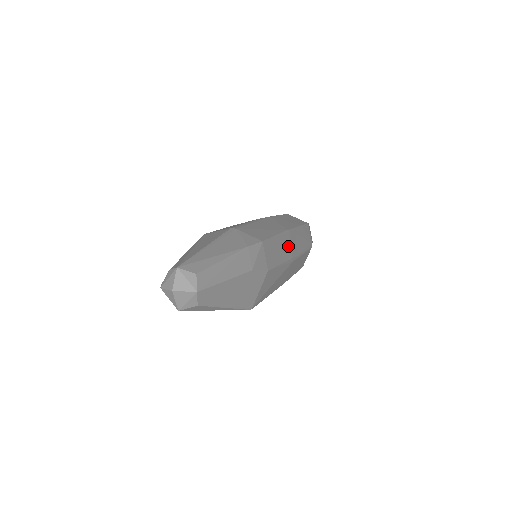
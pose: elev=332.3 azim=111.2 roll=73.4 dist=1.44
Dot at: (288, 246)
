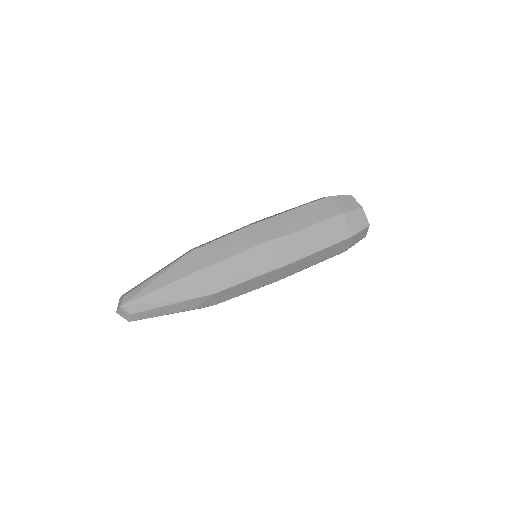
Dot at: (271, 277)
